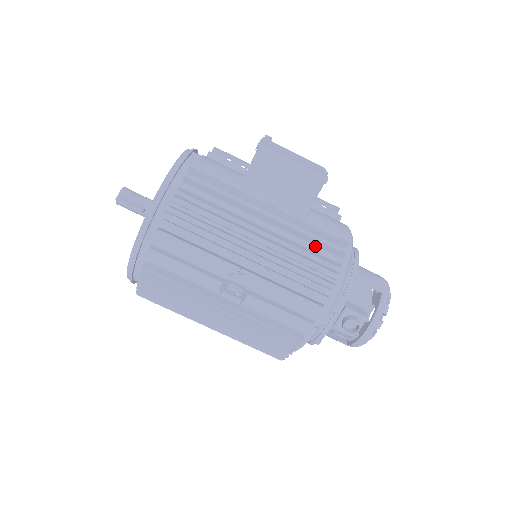
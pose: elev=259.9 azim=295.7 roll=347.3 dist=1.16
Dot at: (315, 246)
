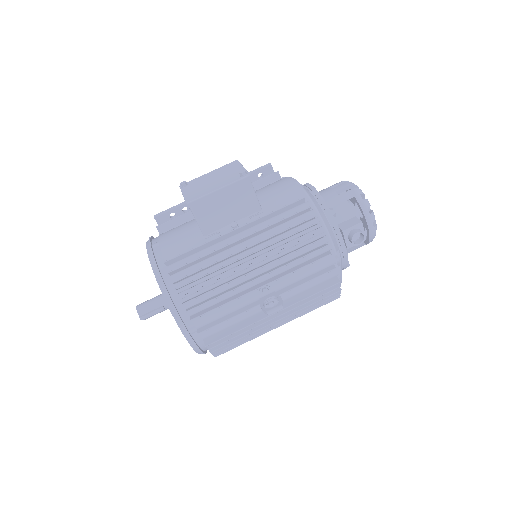
Dot at: (287, 222)
